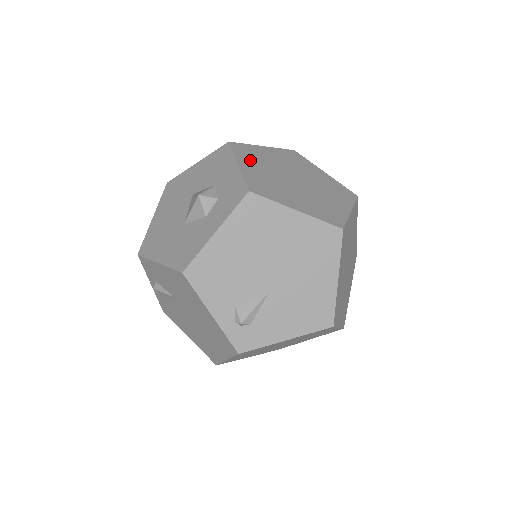
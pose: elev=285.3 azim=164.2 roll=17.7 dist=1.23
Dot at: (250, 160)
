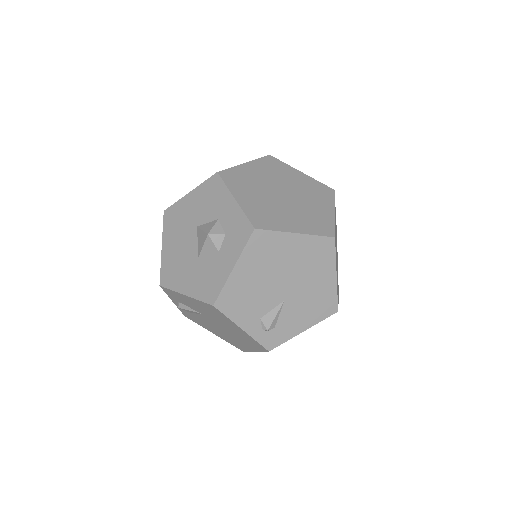
Dot at: (242, 188)
